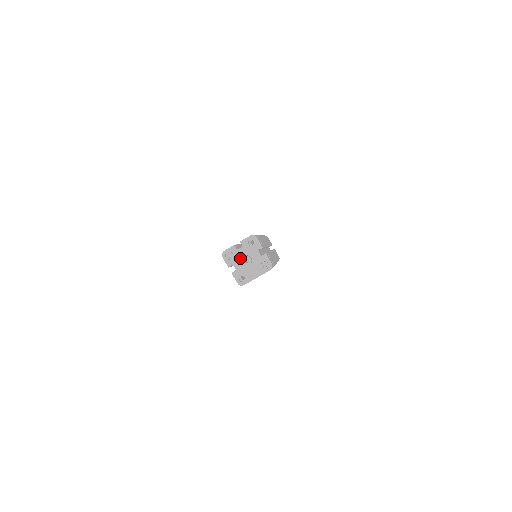
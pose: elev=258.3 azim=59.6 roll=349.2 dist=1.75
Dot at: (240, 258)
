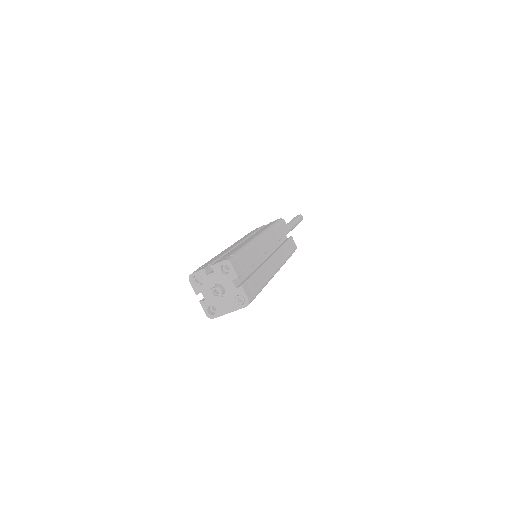
Dot at: (210, 286)
